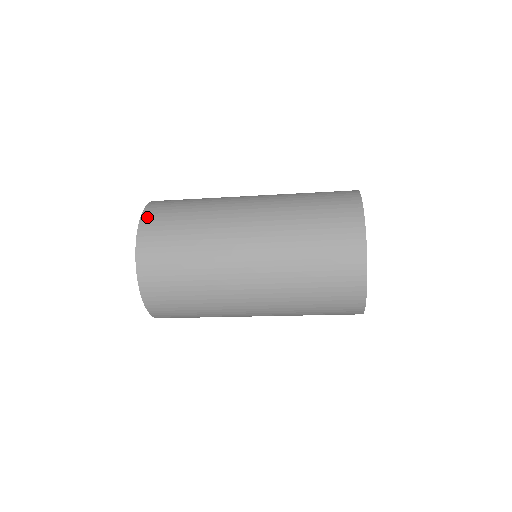
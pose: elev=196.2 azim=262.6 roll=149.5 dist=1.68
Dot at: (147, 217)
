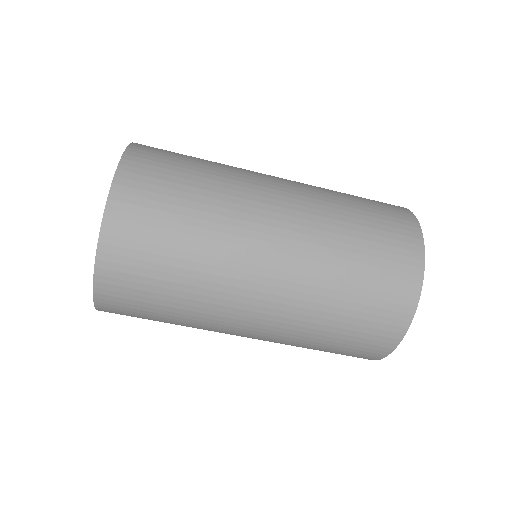
Dot at: (138, 149)
